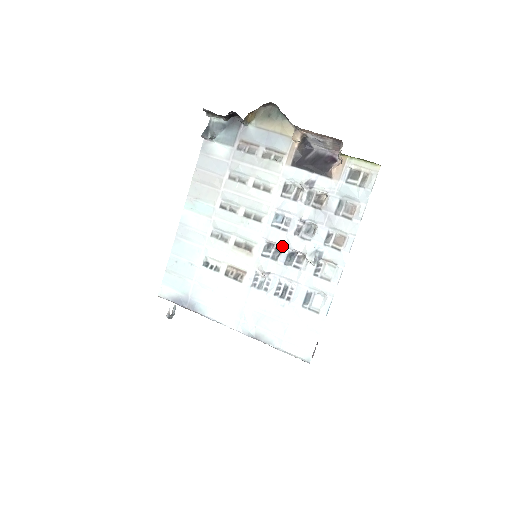
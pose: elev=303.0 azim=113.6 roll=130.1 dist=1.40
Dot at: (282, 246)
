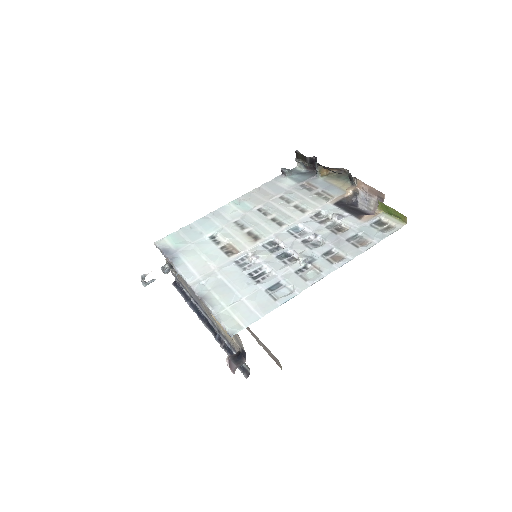
Dot at: occluded
